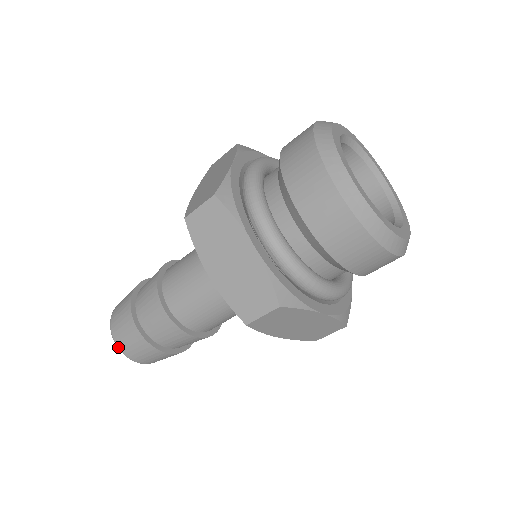
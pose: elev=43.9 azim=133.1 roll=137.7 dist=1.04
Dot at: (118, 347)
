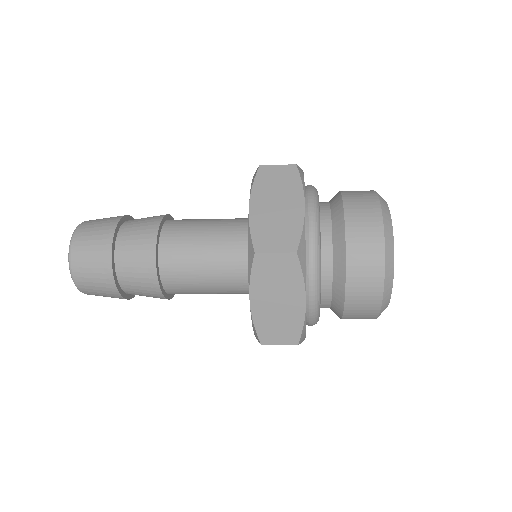
Dot at: occluded
